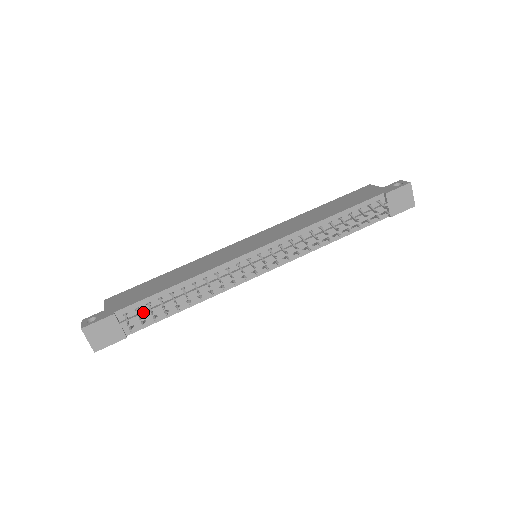
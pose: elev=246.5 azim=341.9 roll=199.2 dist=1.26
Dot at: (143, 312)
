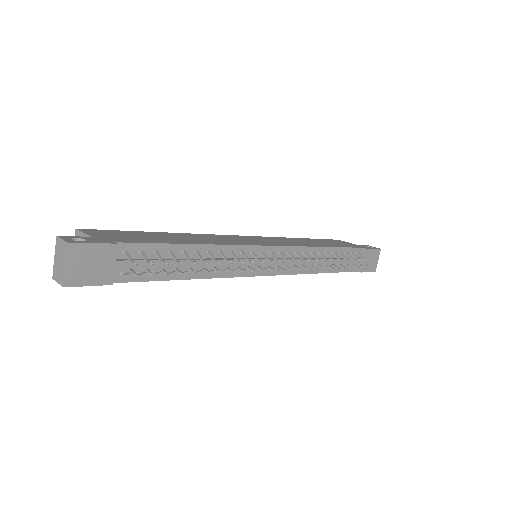
Dot at: (147, 259)
